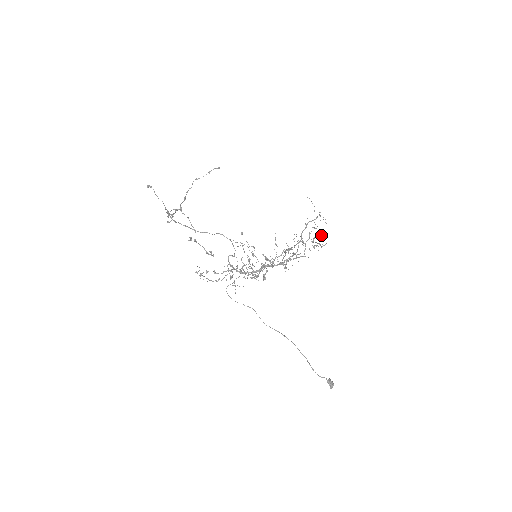
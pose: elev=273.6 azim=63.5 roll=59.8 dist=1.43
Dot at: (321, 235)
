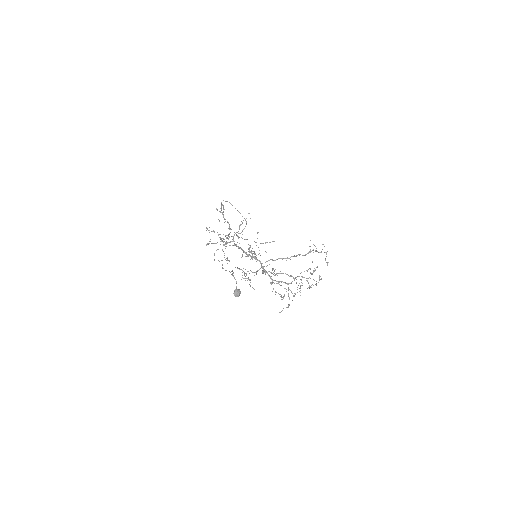
Dot at: (319, 279)
